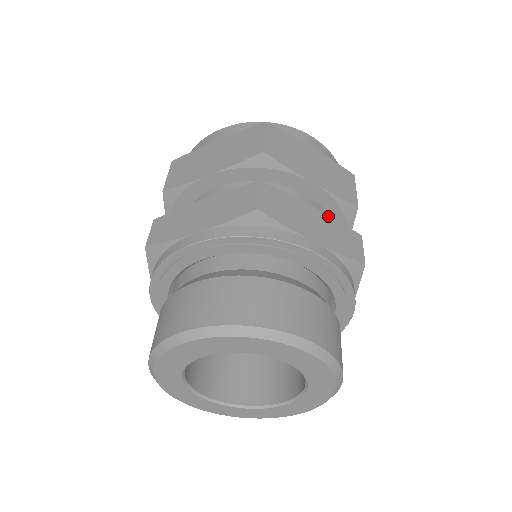
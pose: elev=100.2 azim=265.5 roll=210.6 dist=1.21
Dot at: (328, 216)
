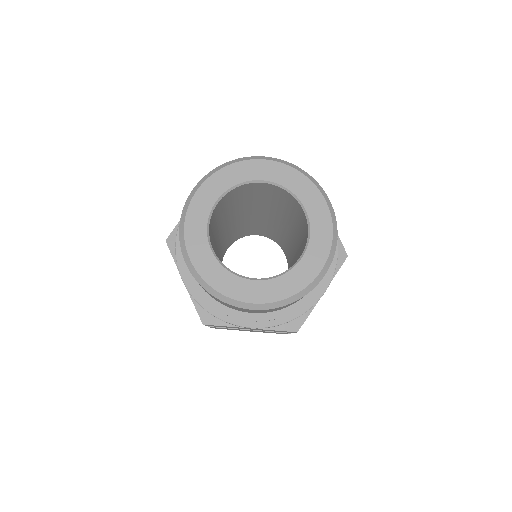
Dot at: occluded
